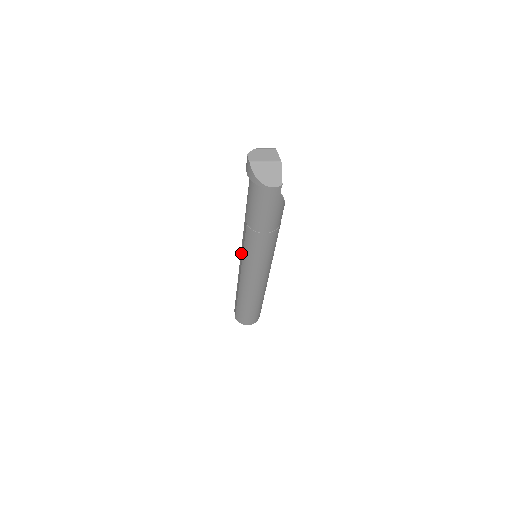
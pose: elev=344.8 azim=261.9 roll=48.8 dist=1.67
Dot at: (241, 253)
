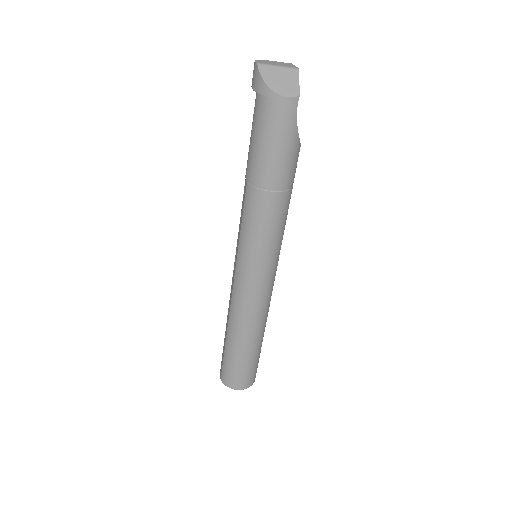
Dot at: (236, 250)
